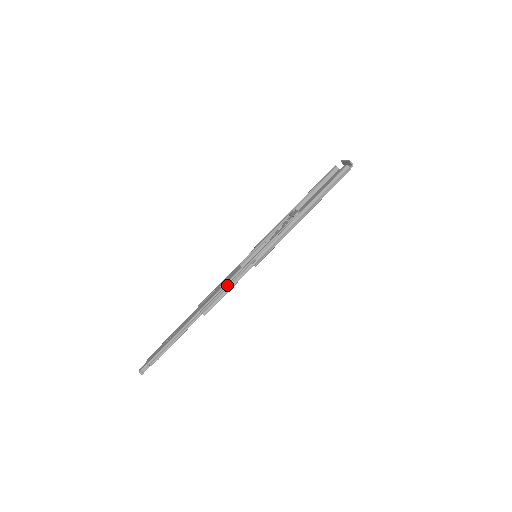
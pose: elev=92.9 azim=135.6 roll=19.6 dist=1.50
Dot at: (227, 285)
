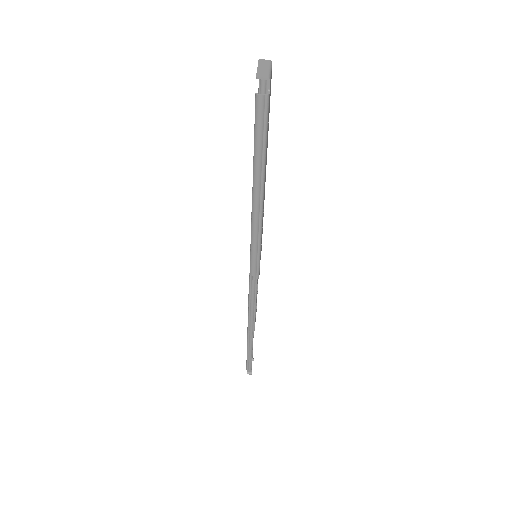
Dot at: occluded
